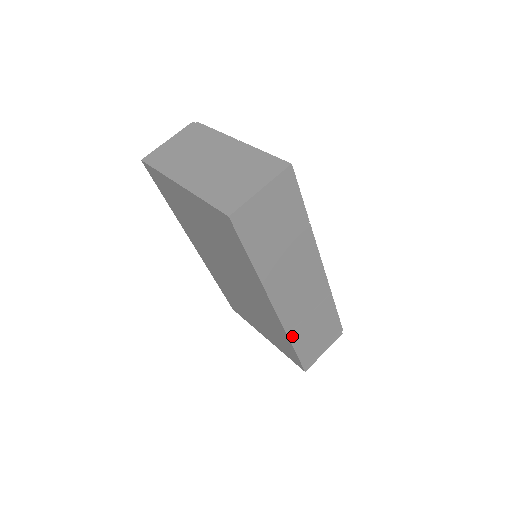
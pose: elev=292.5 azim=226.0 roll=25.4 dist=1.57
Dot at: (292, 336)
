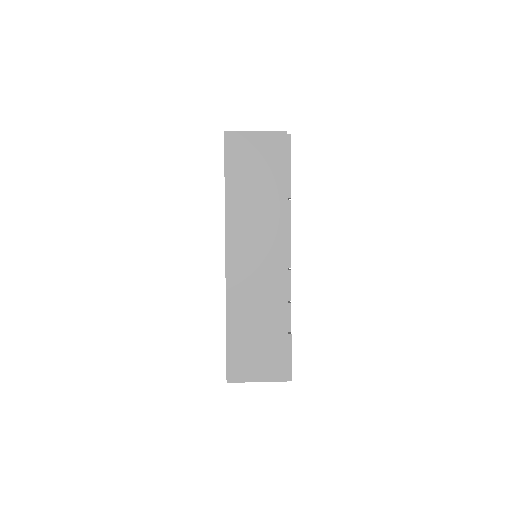
Dot at: (230, 310)
